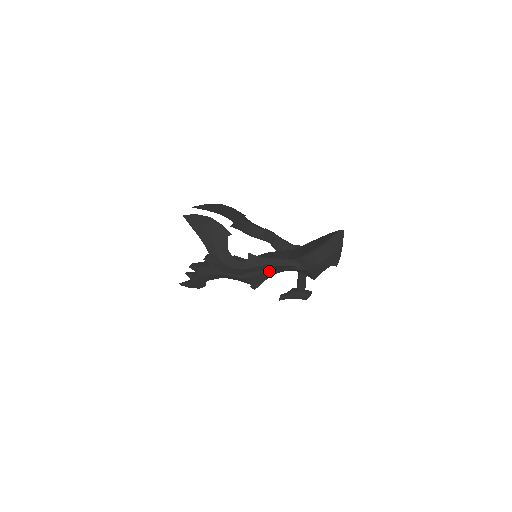
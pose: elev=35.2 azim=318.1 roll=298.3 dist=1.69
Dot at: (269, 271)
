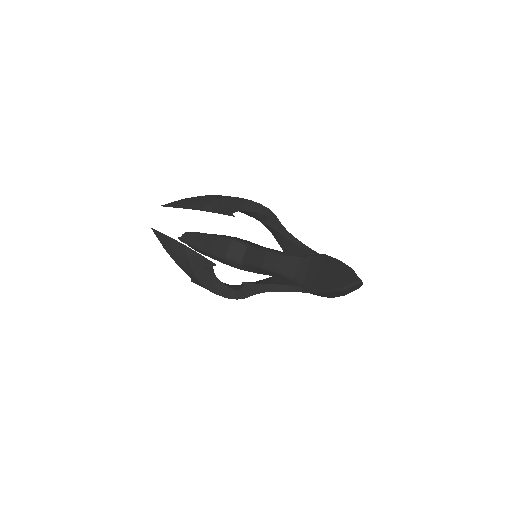
Dot at: occluded
